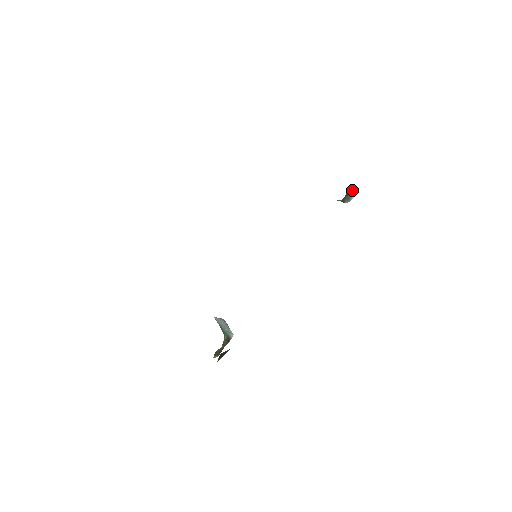
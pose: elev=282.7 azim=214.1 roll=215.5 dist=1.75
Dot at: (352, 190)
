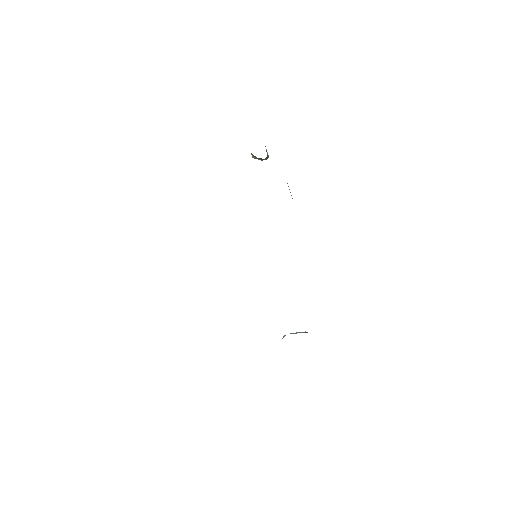
Dot at: occluded
